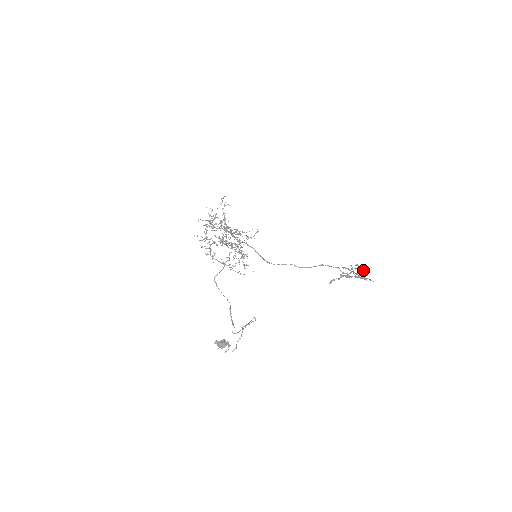
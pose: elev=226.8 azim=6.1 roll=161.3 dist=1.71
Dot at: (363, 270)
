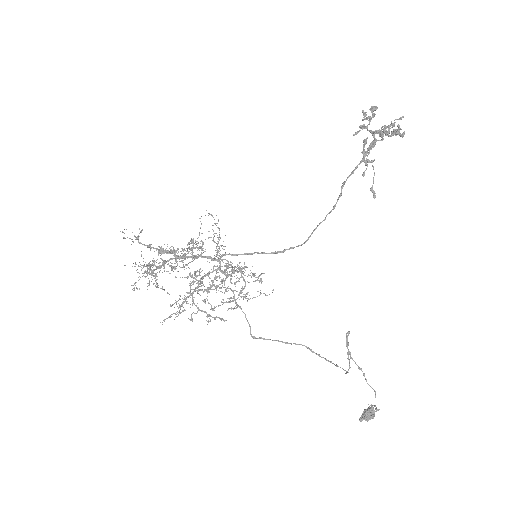
Dot at: (394, 131)
